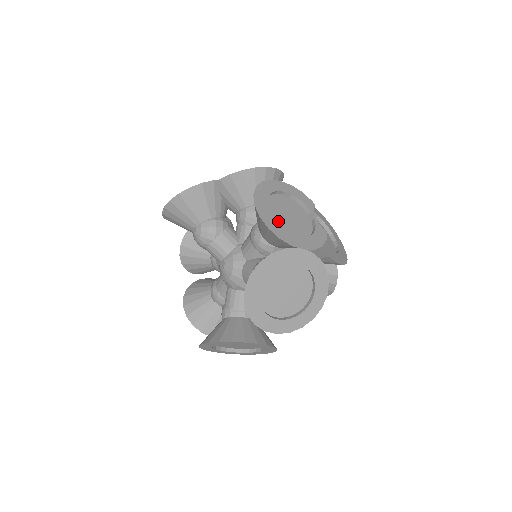
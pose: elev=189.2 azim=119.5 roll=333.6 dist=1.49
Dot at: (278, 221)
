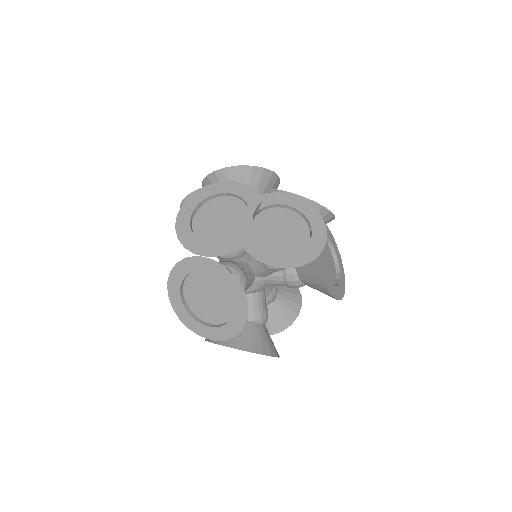
Dot at: (202, 227)
